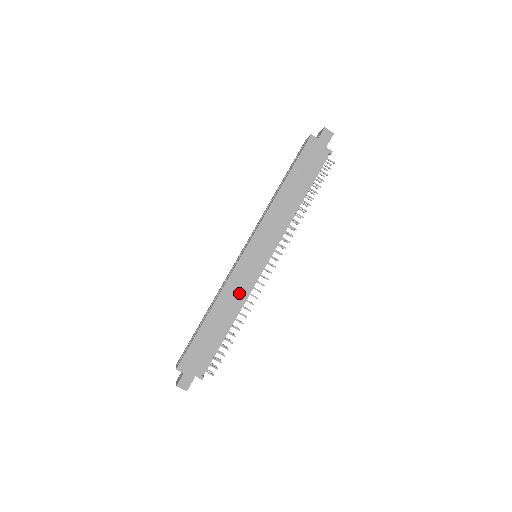
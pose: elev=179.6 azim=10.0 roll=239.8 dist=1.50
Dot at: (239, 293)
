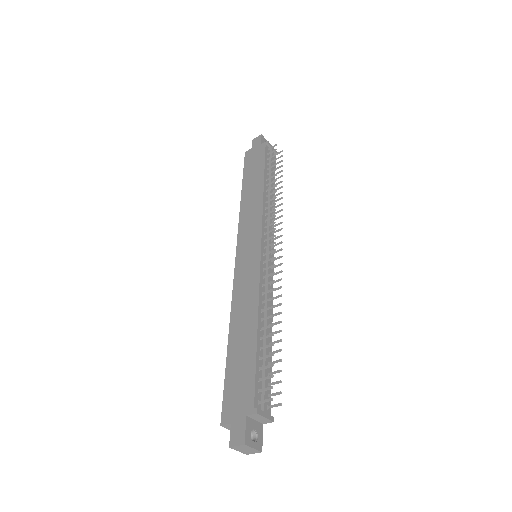
Dot at: (249, 292)
